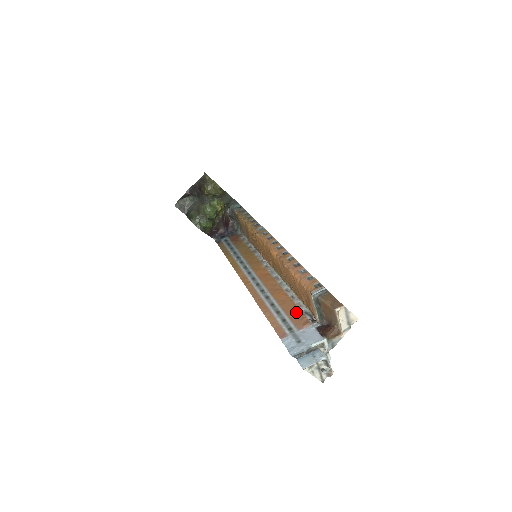
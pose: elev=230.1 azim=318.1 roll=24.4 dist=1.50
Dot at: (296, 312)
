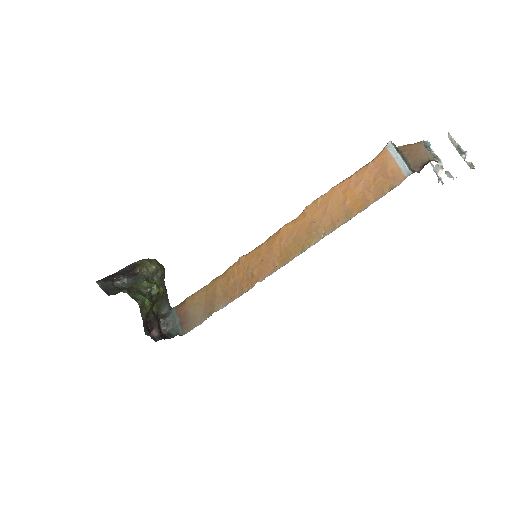
Dot at: occluded
